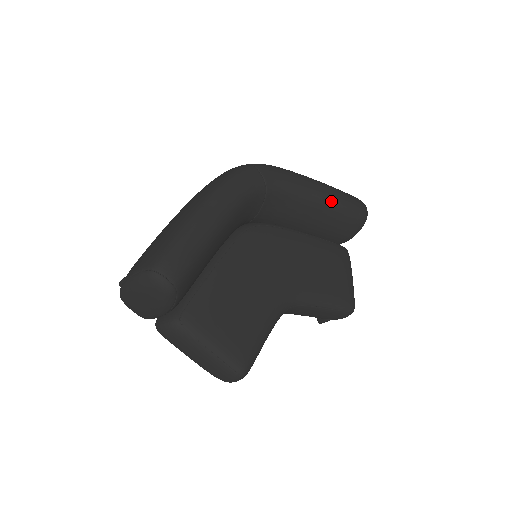
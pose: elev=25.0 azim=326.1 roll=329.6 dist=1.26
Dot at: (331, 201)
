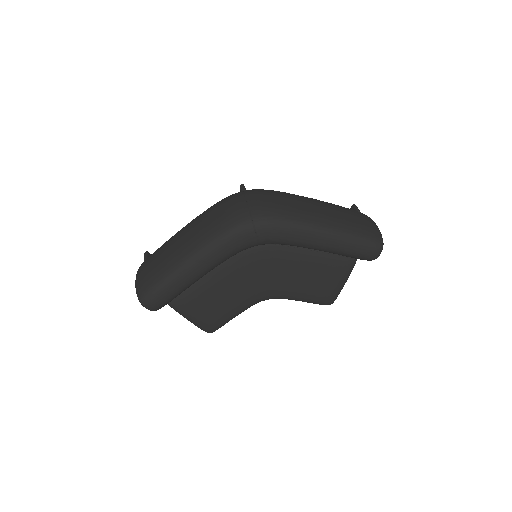
Dot at: (333, 250)
